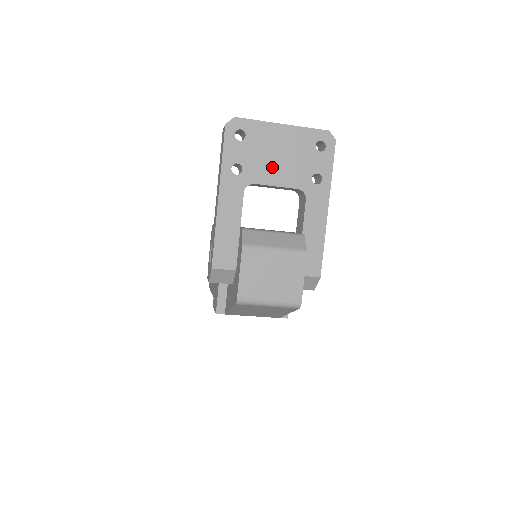
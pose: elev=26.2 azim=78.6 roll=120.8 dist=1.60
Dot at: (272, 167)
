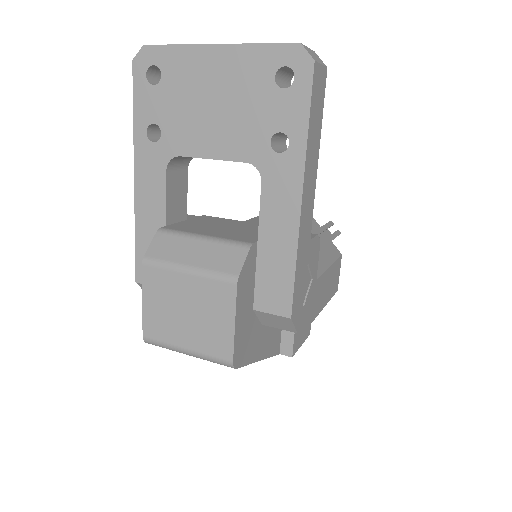
Dot at: (204, 126)
